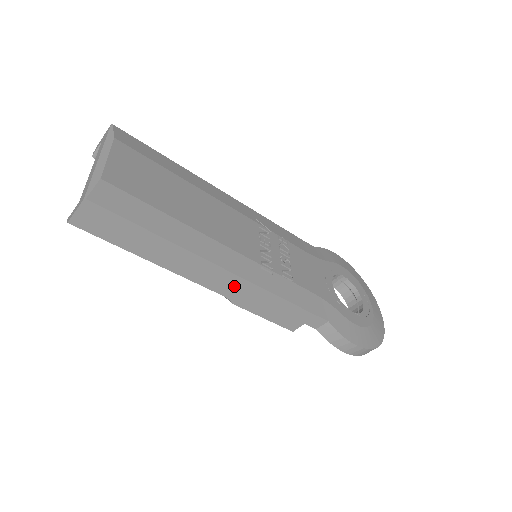
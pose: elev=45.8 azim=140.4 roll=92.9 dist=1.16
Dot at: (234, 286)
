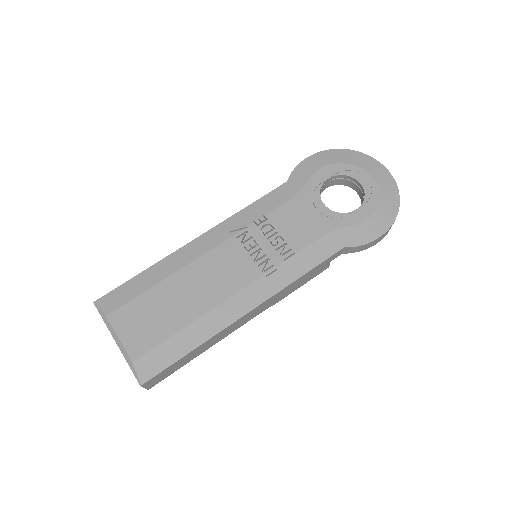
Dot at: (263, 306)
